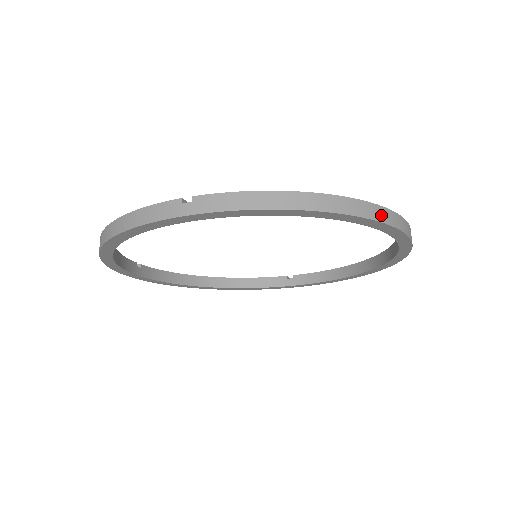
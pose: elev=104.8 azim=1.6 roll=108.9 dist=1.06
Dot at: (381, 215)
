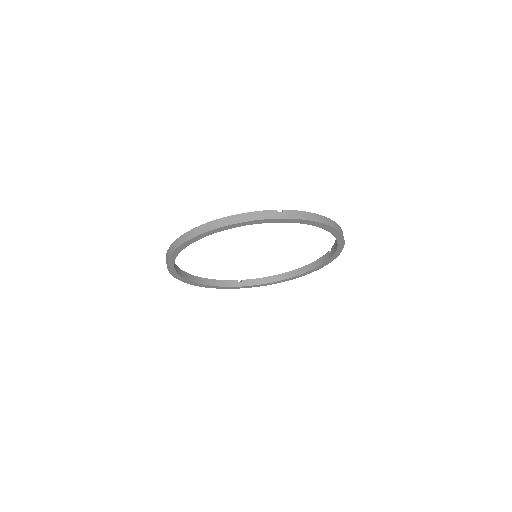
Dot at: (223, 223)
